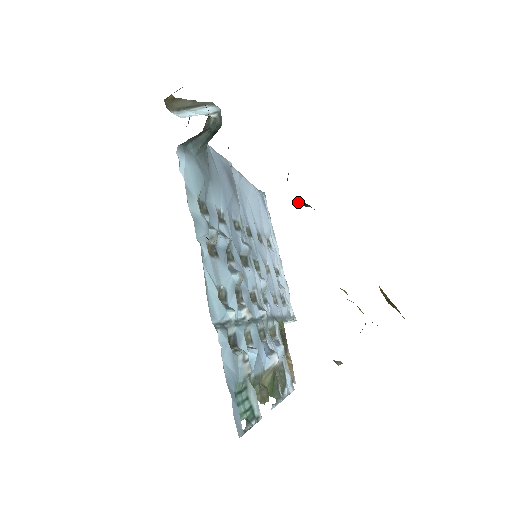
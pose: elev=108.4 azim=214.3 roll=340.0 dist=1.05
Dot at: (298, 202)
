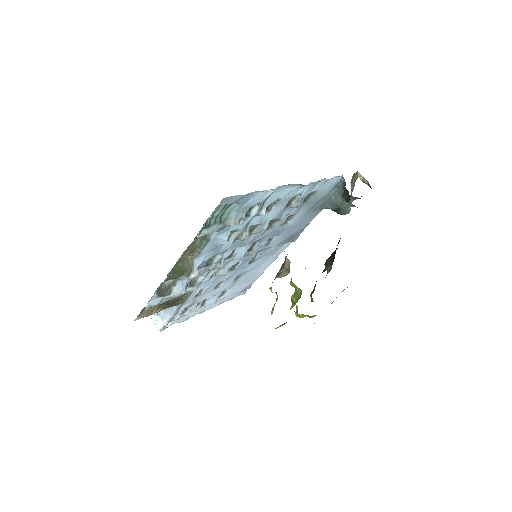
Dot at: (330, 259)
